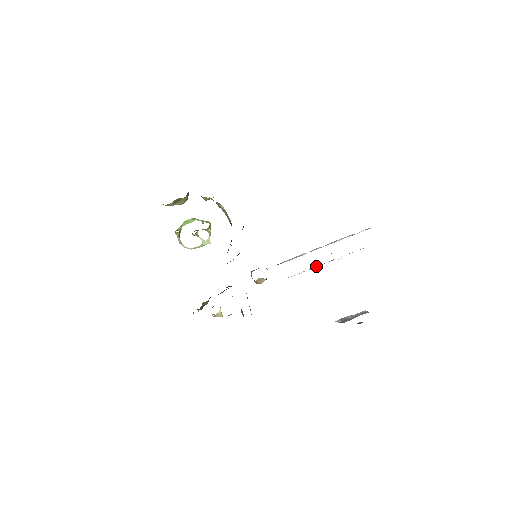
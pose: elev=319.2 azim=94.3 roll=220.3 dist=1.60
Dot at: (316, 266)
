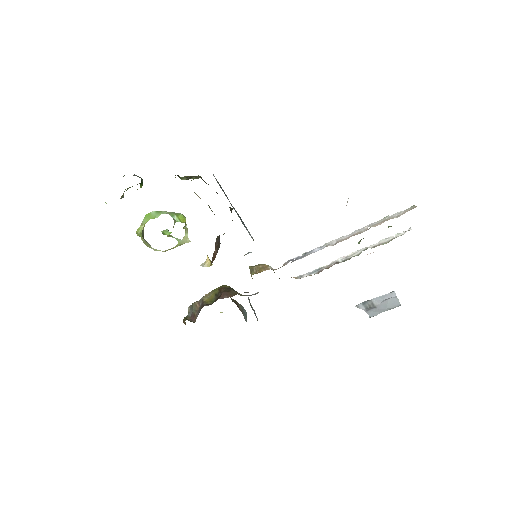
Dot at: (337, 259)
